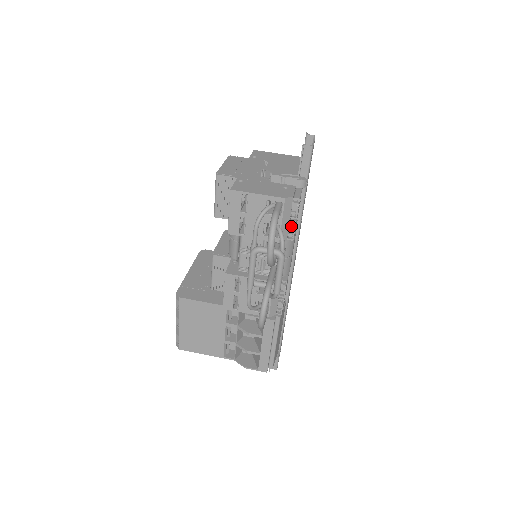
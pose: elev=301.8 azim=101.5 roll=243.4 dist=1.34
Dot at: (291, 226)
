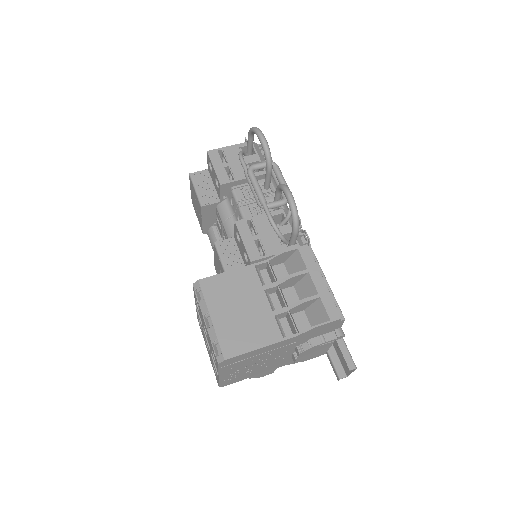
Dot at: occluded
